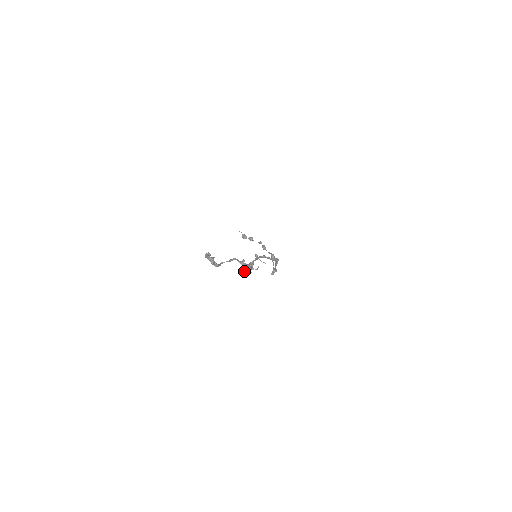
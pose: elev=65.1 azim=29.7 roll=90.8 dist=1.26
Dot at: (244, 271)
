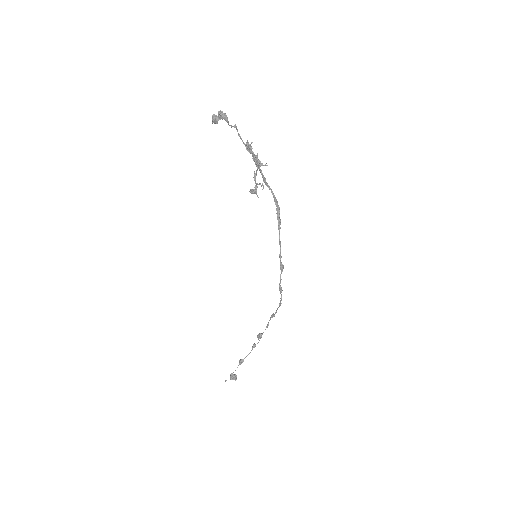
Dot at: (251, 189)
